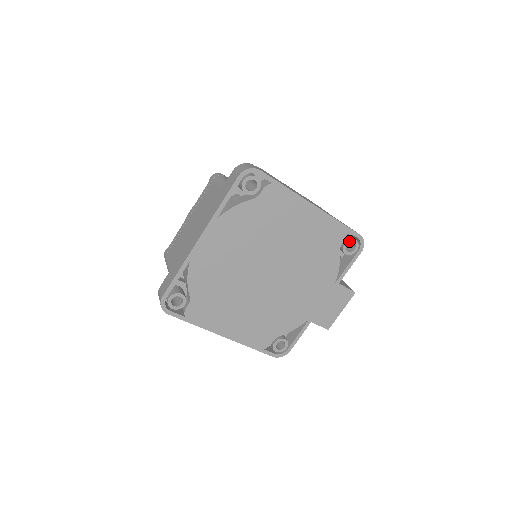
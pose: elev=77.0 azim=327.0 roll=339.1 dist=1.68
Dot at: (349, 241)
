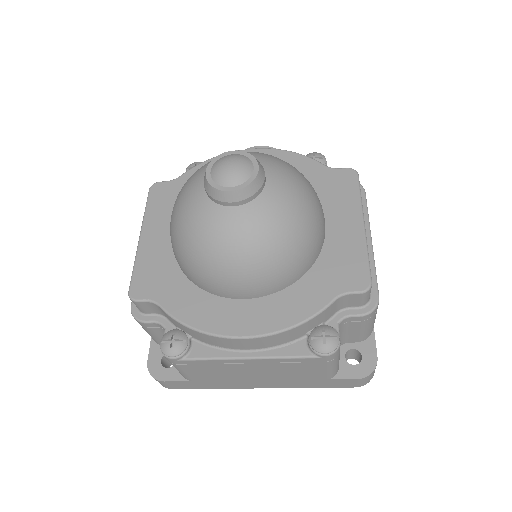
Dot at: occluded
